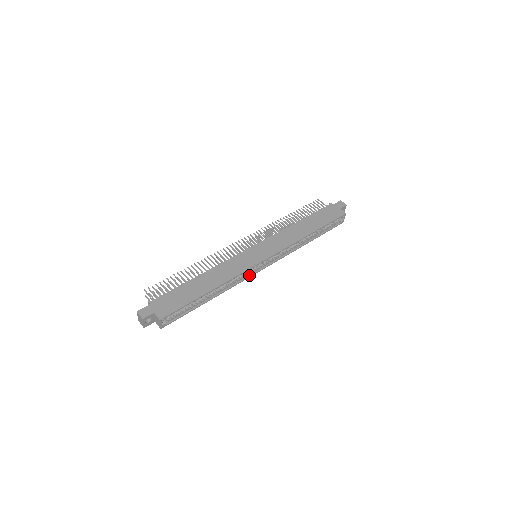
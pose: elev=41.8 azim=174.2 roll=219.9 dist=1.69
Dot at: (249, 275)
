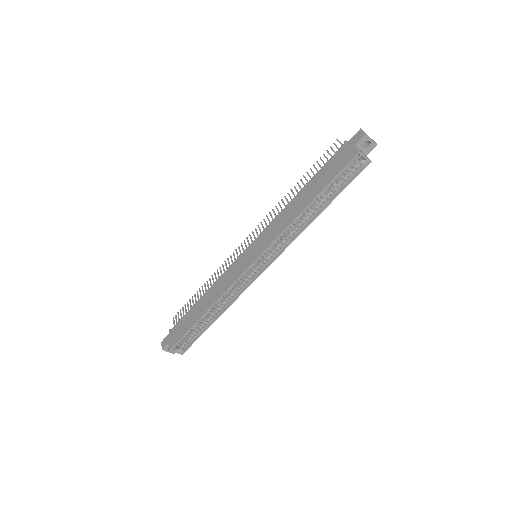
Dot at: (250, 282)
